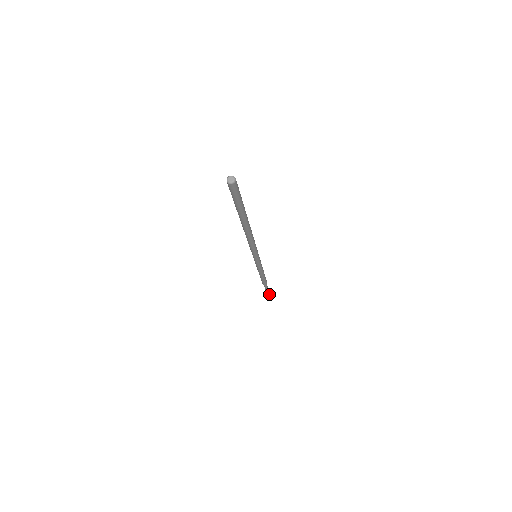
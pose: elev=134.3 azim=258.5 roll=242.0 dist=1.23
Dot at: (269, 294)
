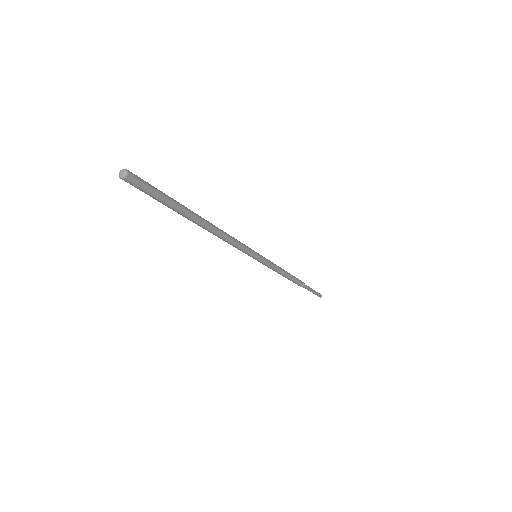
Dot at: (320, 295)
